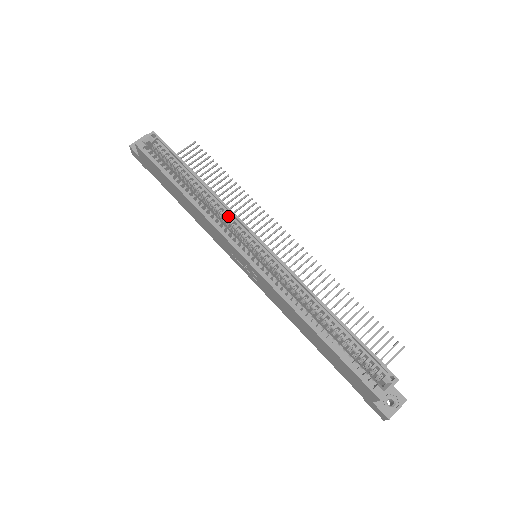
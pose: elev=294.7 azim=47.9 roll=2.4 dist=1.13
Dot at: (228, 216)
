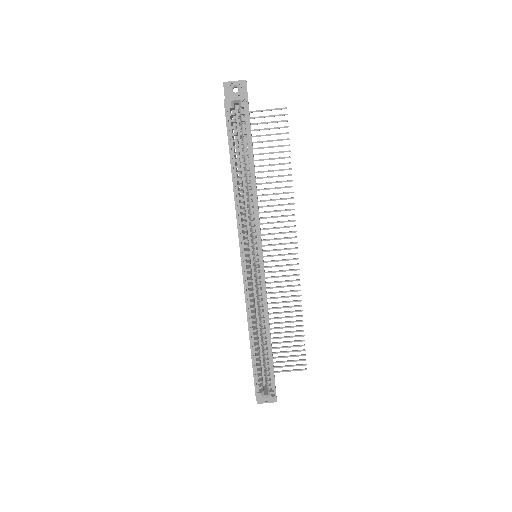
Dot at: (254, 221)
